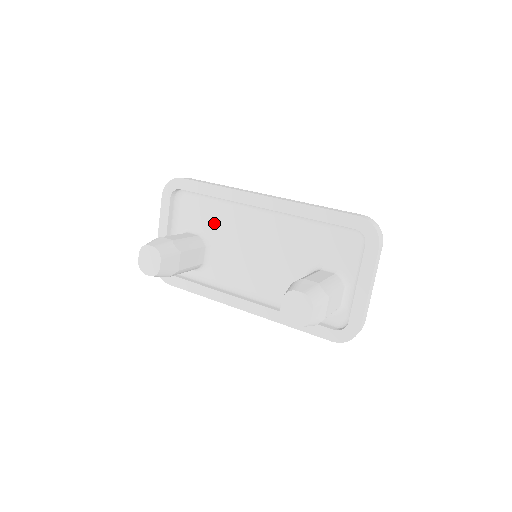
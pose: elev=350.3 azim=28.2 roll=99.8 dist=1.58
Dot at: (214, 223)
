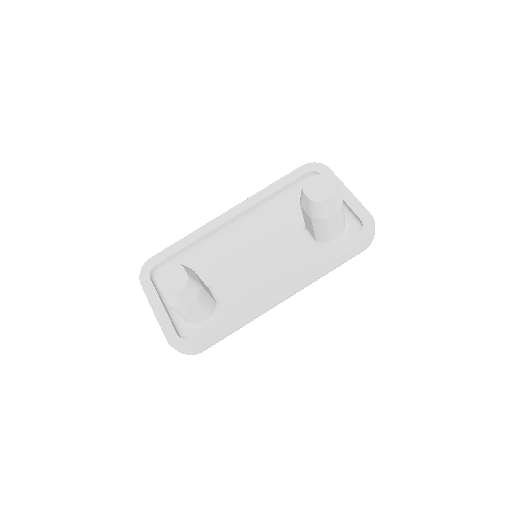
Dot at: (202, 270)
